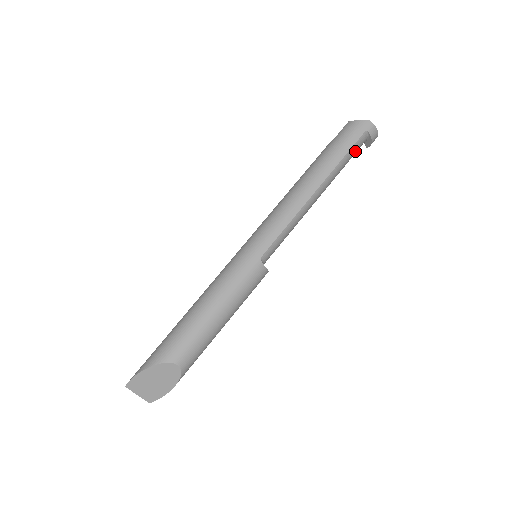
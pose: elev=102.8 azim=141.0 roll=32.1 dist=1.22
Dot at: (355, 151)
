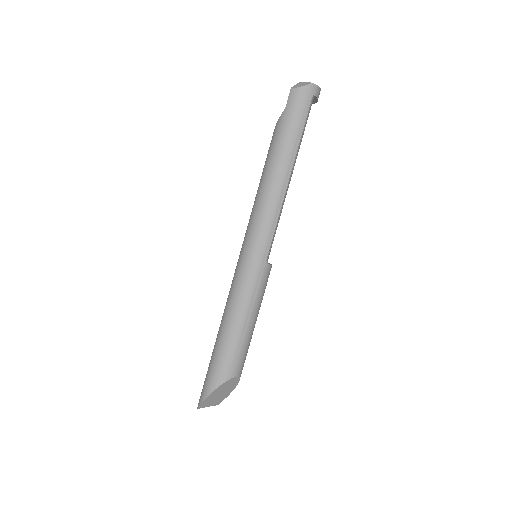
Dot at: (307, 119)
